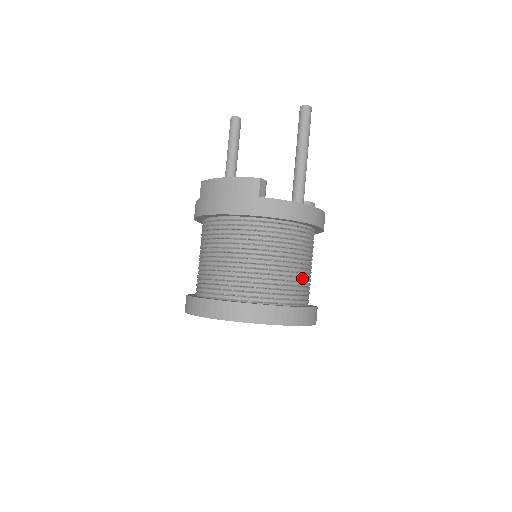
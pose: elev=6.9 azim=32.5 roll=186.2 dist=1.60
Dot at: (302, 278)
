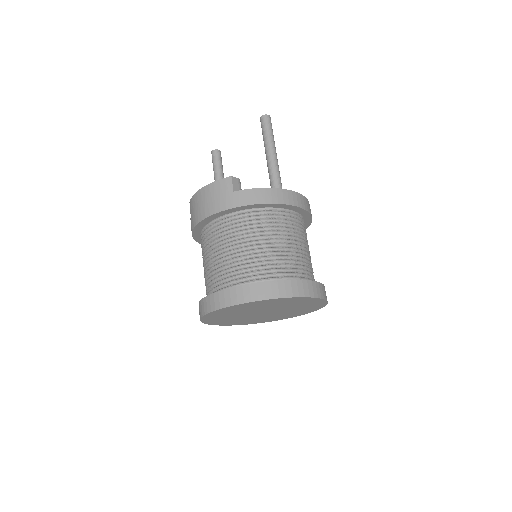
Dot at: (296, 256)
